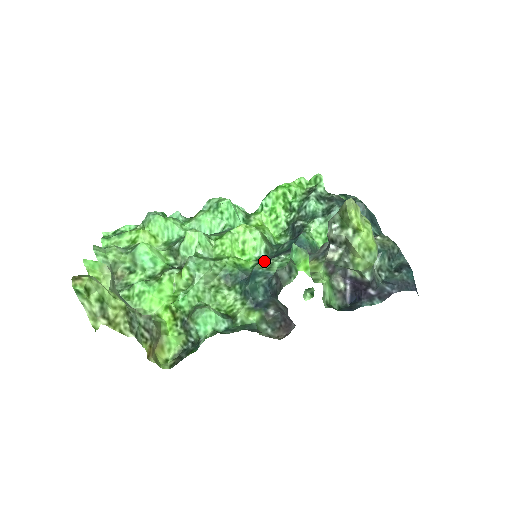
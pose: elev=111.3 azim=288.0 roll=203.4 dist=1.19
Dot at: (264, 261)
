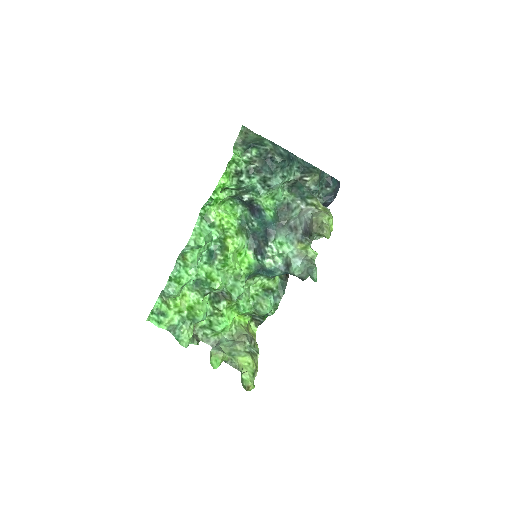
Dot at: (265, 257)
